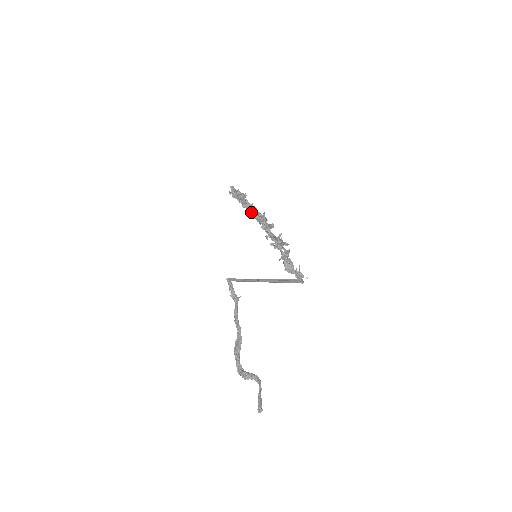
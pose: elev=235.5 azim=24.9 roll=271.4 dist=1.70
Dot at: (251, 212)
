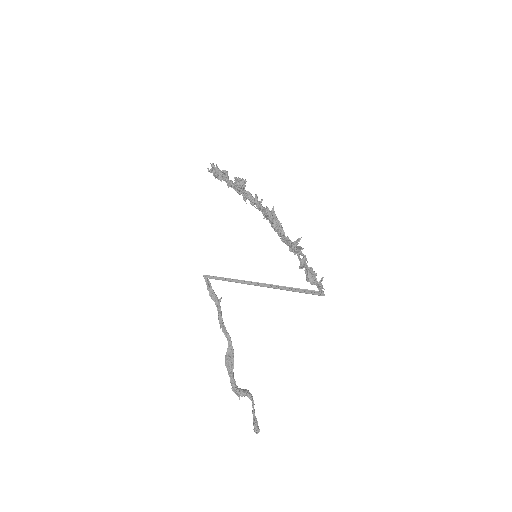
Dot at: (251, 203)
